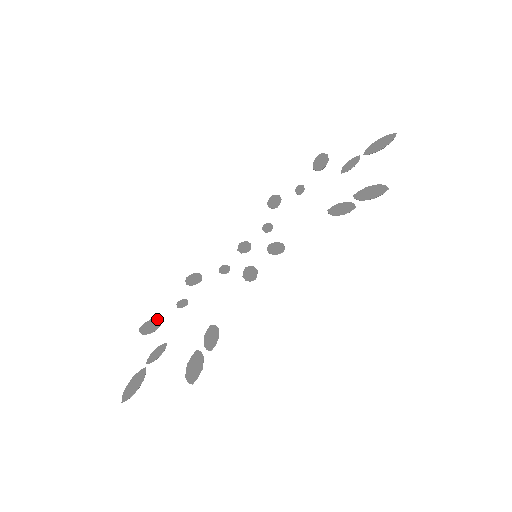
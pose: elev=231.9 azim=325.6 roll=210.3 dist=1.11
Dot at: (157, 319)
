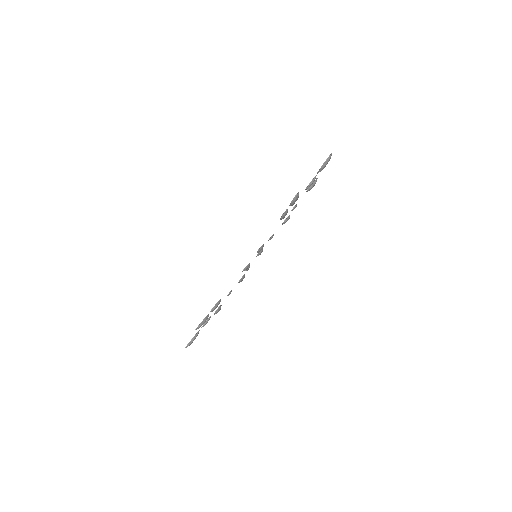
Dot at: (221, 305)
